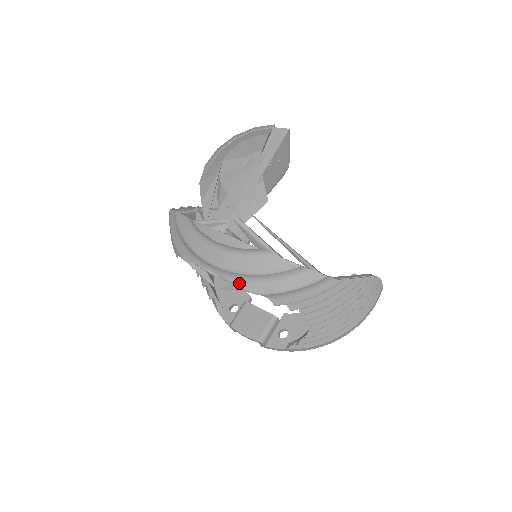
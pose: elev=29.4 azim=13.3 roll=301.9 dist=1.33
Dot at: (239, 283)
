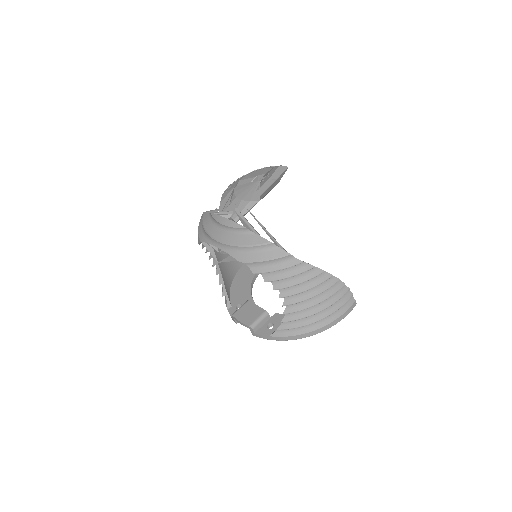
Dot at: (231, 254)
